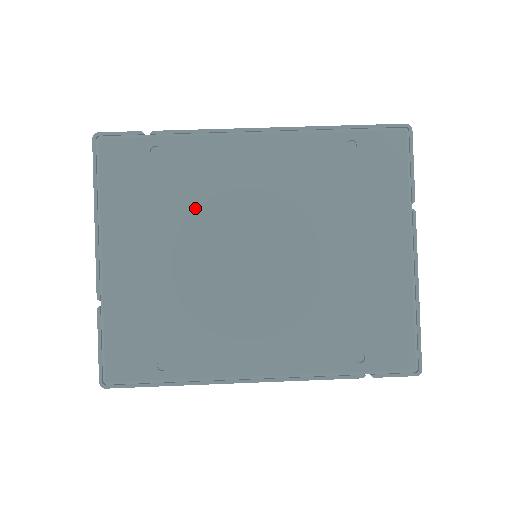
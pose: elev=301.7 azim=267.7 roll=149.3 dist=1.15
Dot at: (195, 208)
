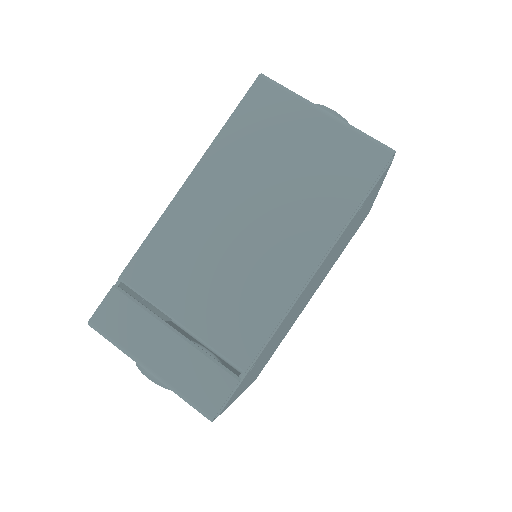
Dot at: occluded
